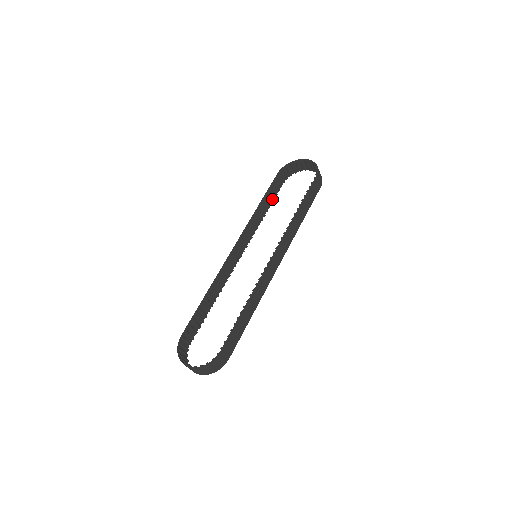
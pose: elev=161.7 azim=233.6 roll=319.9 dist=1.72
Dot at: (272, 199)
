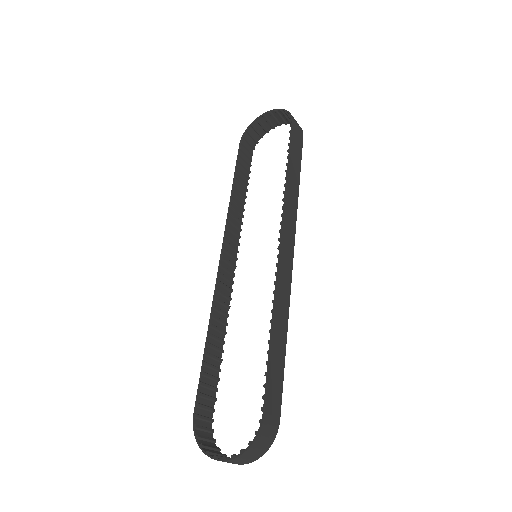
Dot at: (246, 179)
